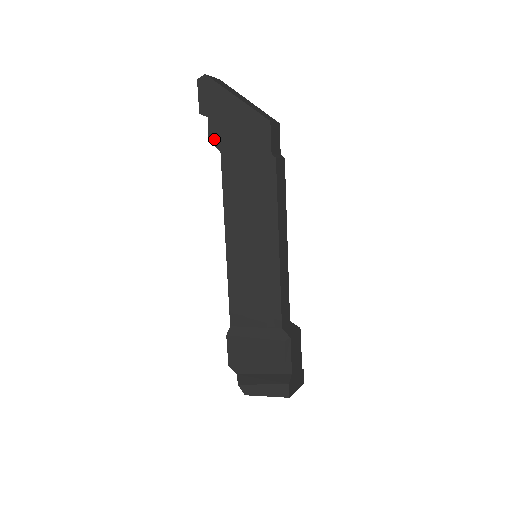
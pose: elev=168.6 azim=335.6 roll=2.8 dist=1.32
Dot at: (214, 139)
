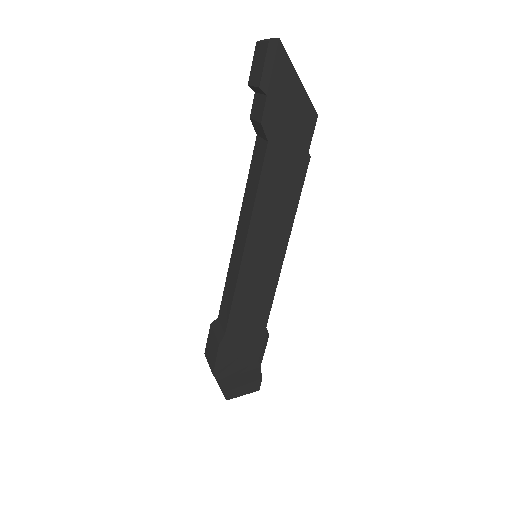
Dot at: (266, 124)
